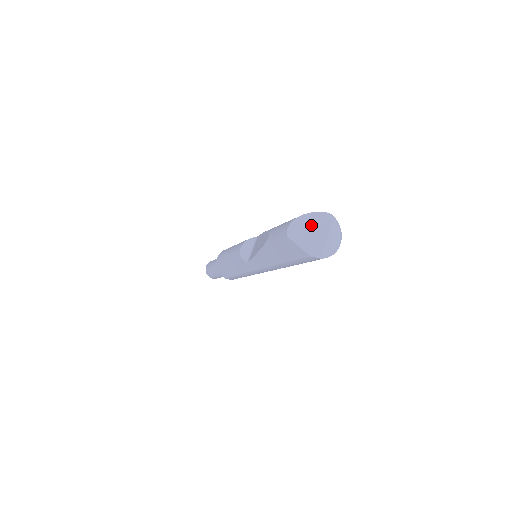
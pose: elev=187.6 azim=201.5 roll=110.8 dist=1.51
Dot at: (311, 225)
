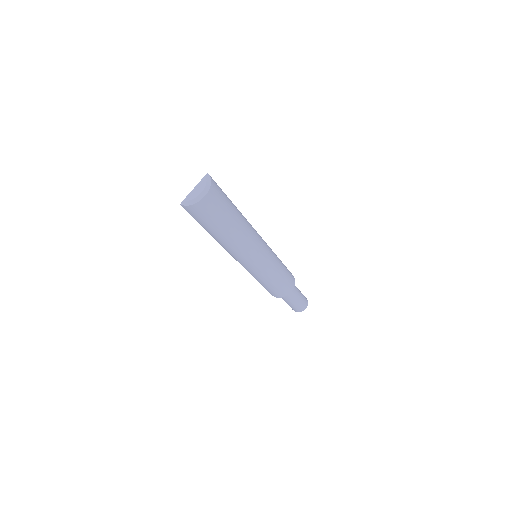
Dot at: occluded
